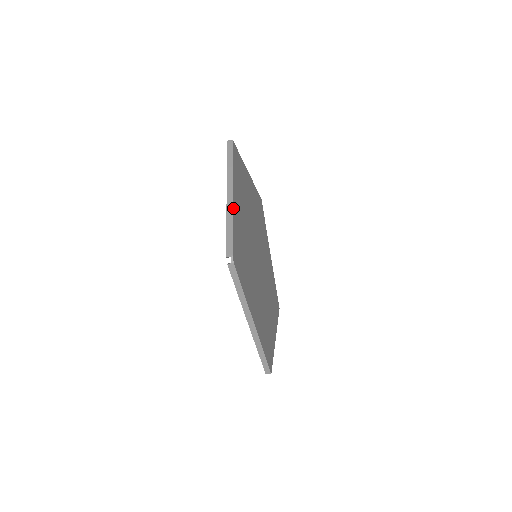
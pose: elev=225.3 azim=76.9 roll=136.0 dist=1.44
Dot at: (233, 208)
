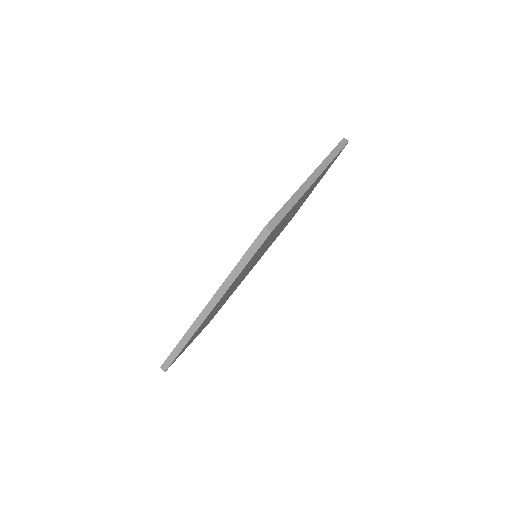
Dot at: (322, 177)
